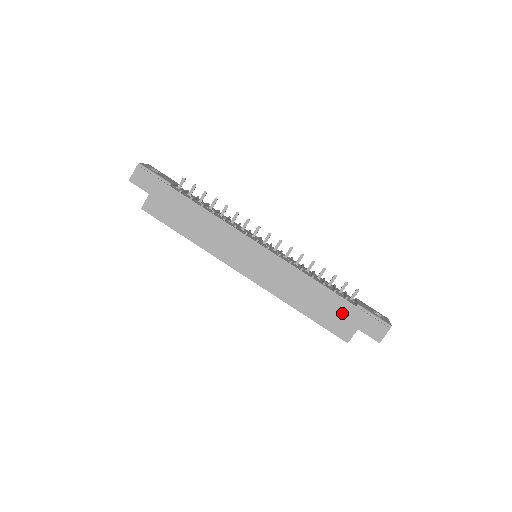
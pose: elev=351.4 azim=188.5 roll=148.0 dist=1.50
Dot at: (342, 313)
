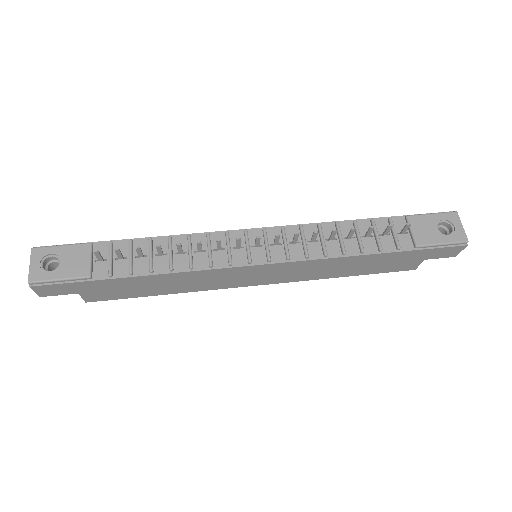
Dot at: (398, 260)
